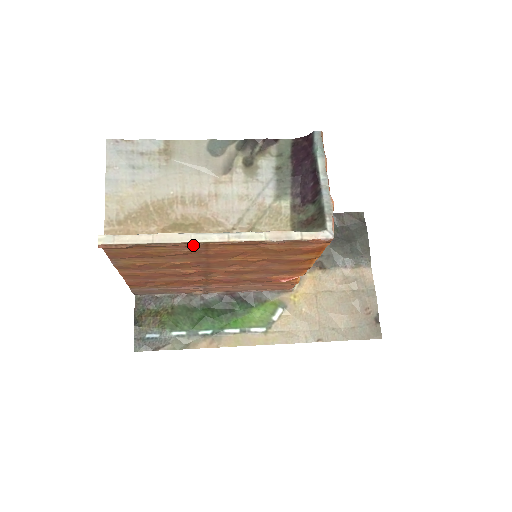
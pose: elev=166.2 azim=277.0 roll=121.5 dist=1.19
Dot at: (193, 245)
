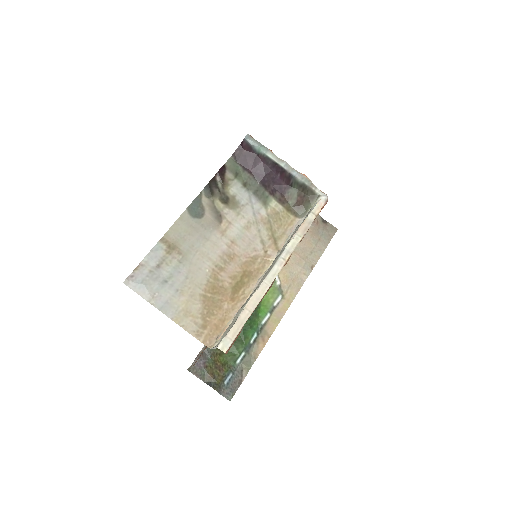
Dot at: (270, 287)
